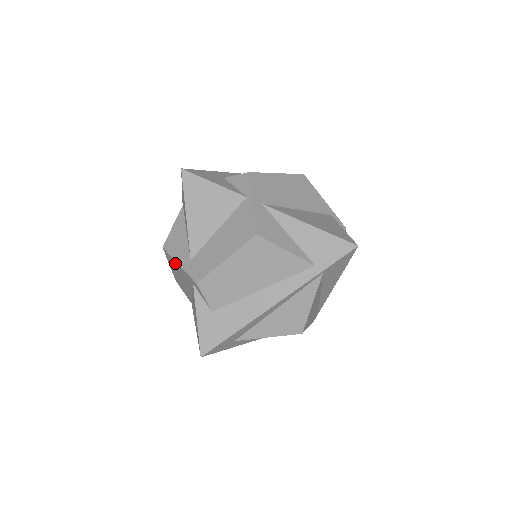
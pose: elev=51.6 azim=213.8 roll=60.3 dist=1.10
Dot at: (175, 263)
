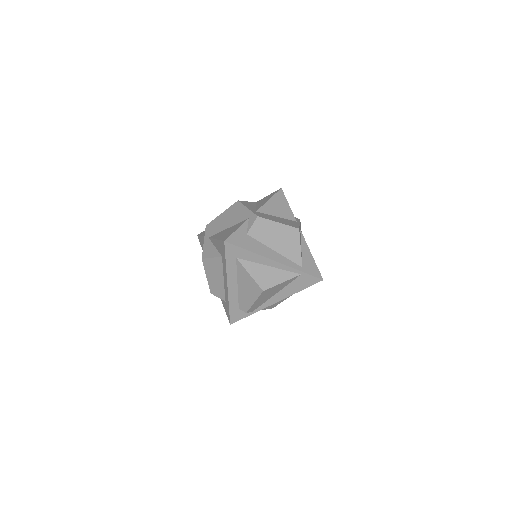
Dot at: (241, 208)
